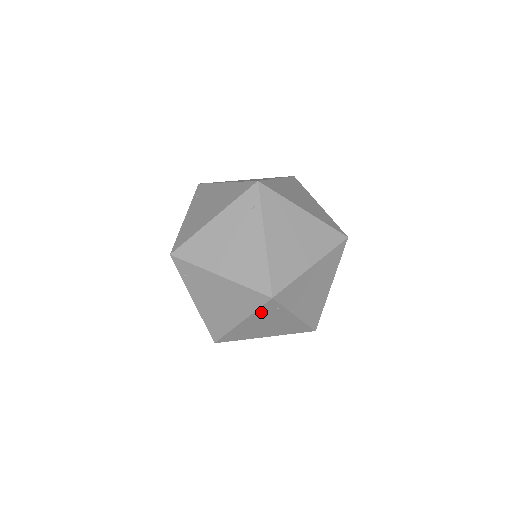
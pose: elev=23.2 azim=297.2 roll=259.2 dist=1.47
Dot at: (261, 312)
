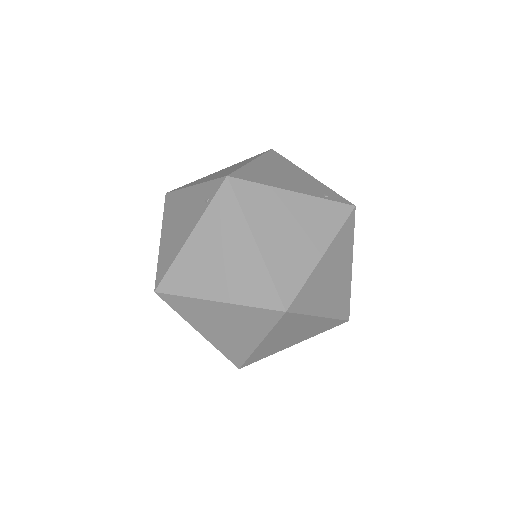
Dot at: occluded
